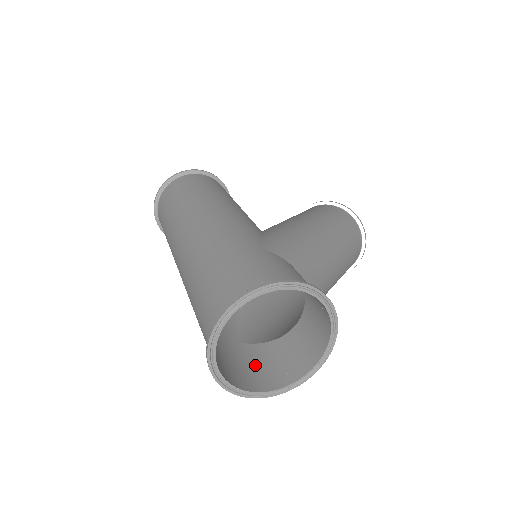
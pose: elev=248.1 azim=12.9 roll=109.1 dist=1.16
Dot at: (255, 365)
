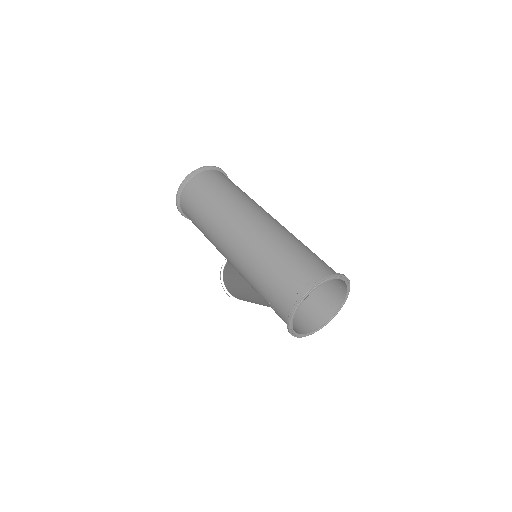
Dot at: occluded
